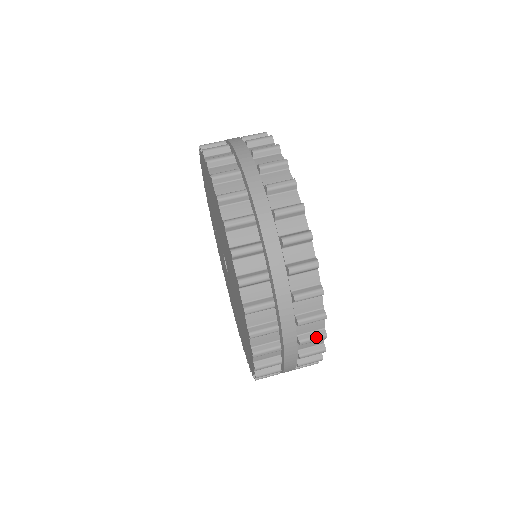
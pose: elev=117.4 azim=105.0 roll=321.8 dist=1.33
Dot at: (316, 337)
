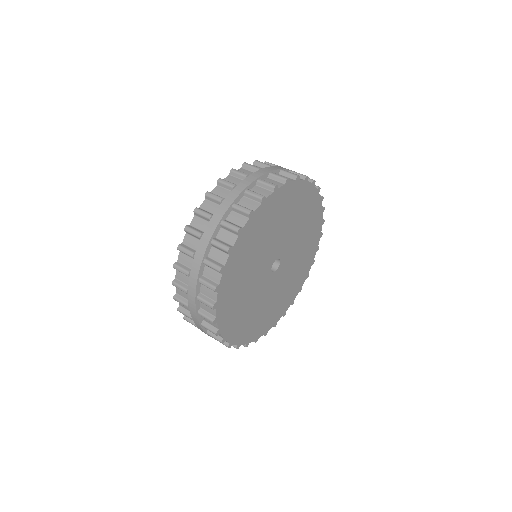
Dot at: (209, 284)
